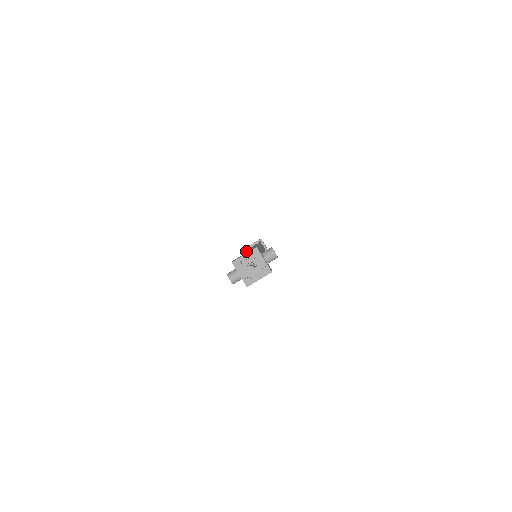
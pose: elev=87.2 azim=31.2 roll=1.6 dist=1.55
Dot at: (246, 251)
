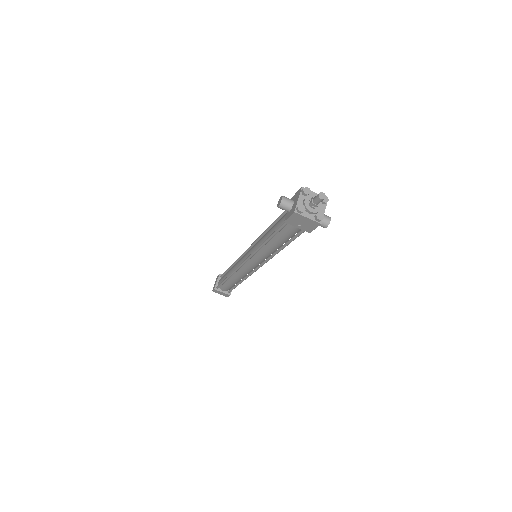
Dot at: occluded
